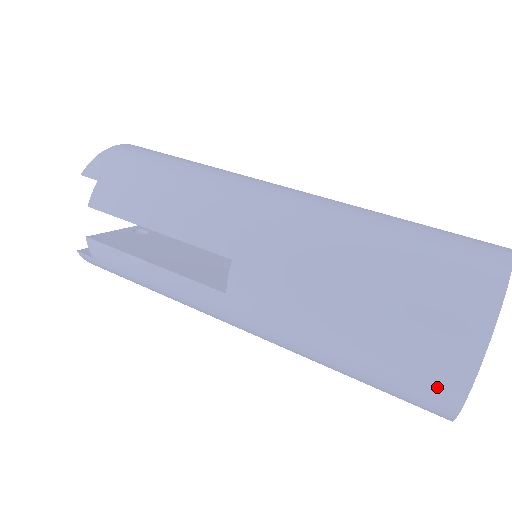
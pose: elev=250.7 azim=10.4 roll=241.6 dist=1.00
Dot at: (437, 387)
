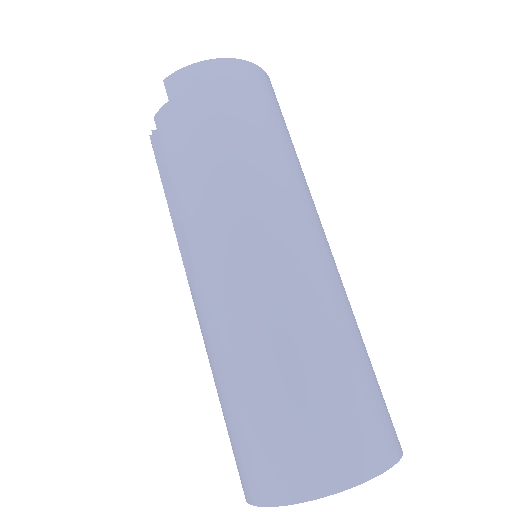
Dot at: (239, 475)
